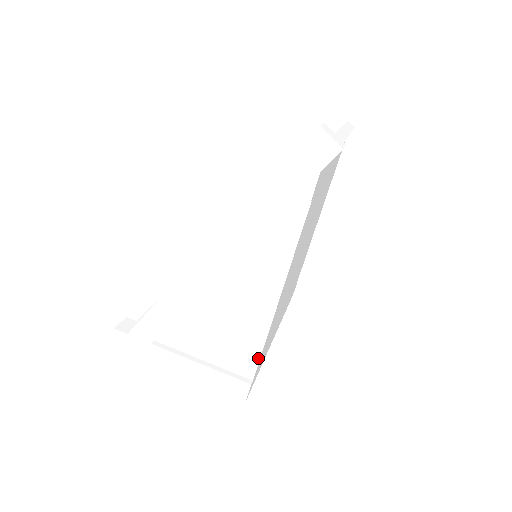
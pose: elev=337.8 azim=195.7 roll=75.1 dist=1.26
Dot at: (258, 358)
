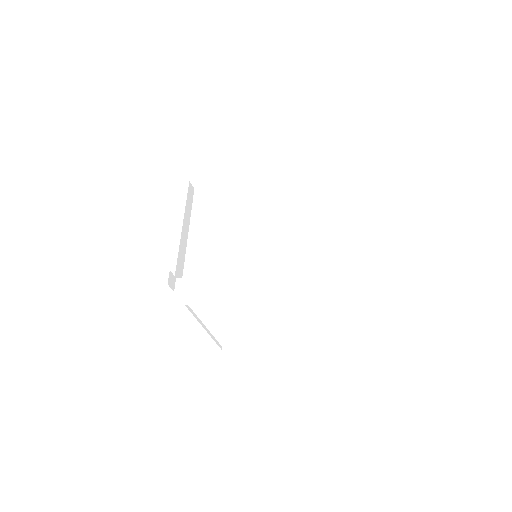
Dot at: (240, 341)
